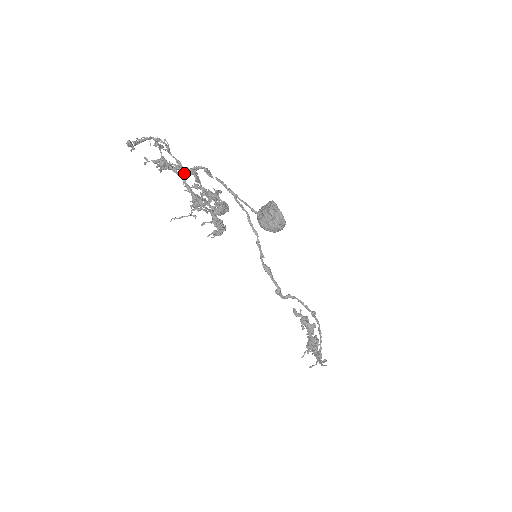
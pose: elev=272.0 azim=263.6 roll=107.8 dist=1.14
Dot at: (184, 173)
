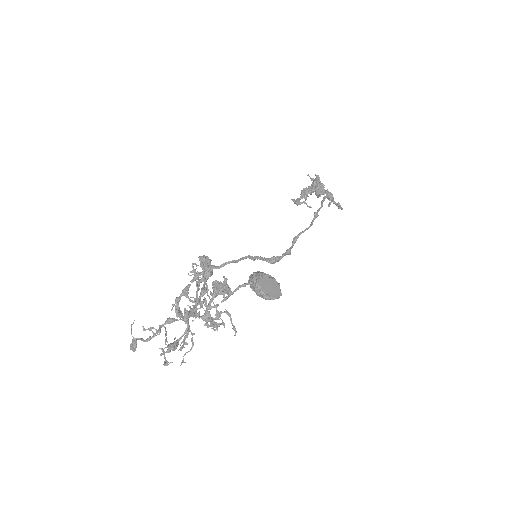
Dot at: occluded
